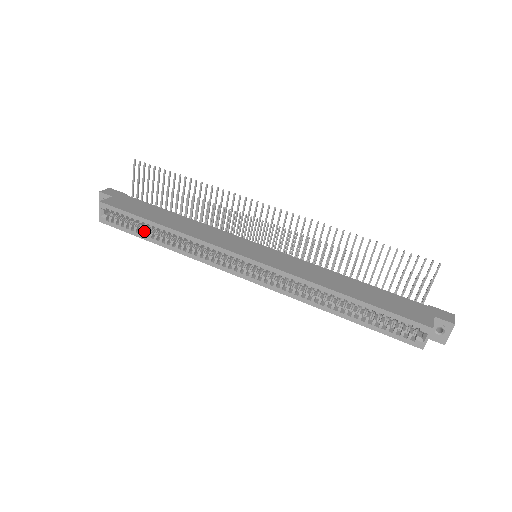
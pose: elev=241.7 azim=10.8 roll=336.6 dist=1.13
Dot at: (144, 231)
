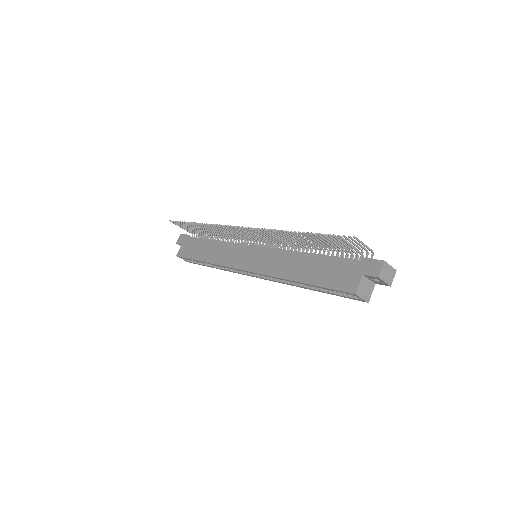
Dot at: occluded
